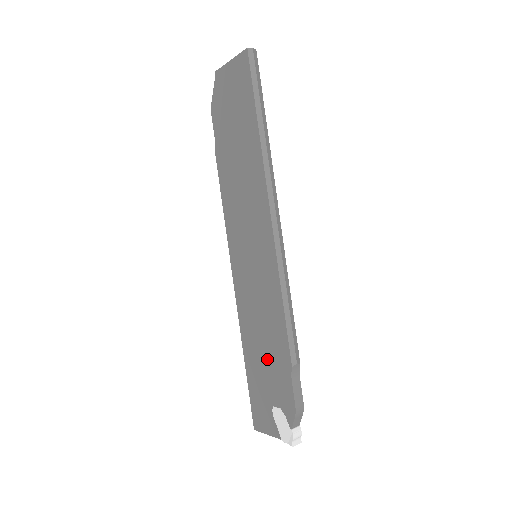
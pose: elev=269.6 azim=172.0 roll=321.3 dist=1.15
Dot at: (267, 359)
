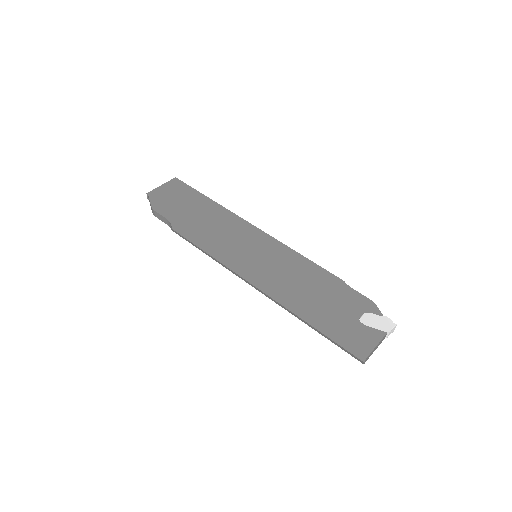
Dot at: (324, 295)
